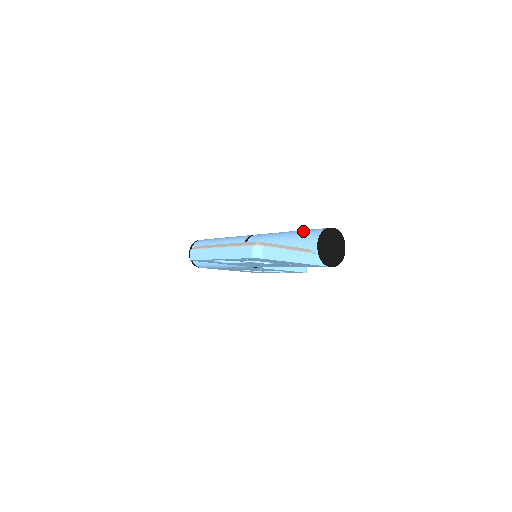
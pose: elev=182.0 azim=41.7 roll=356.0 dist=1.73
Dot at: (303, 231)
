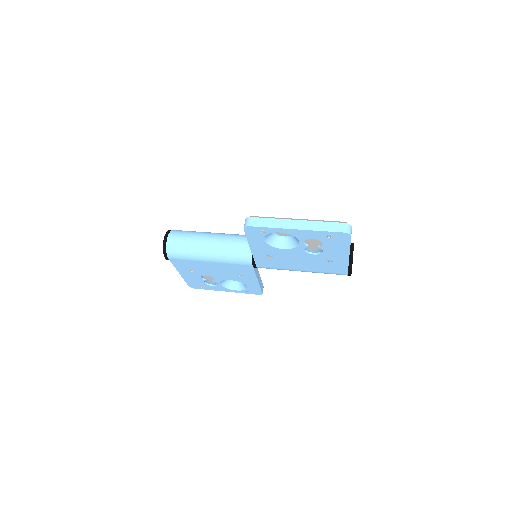
Dot at: occluded
